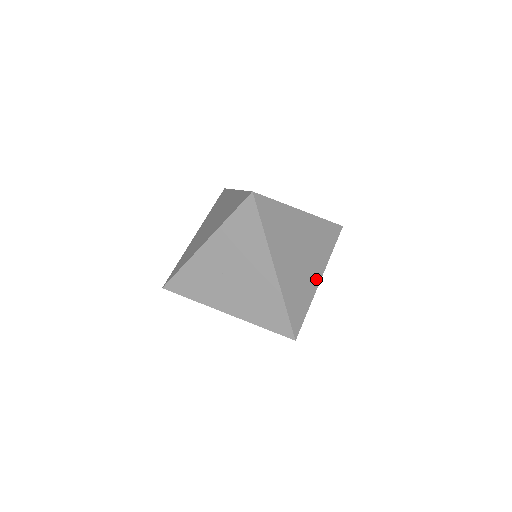
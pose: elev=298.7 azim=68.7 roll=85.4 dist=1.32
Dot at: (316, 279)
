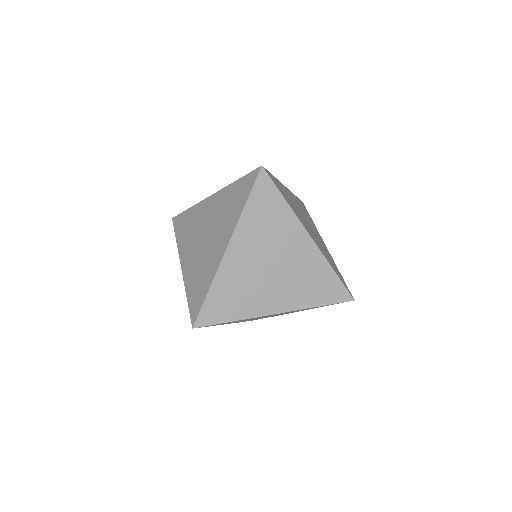
Dot at: (270, 307)
